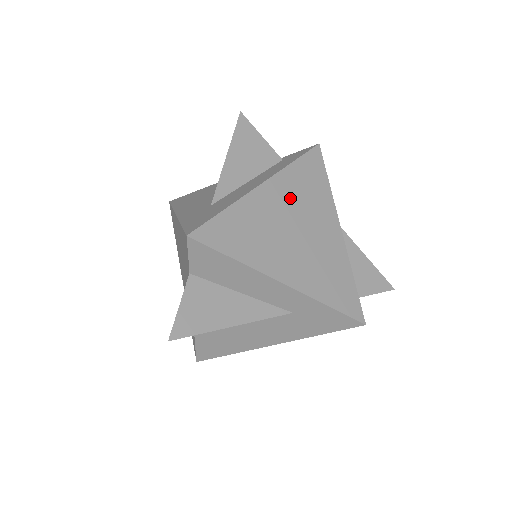
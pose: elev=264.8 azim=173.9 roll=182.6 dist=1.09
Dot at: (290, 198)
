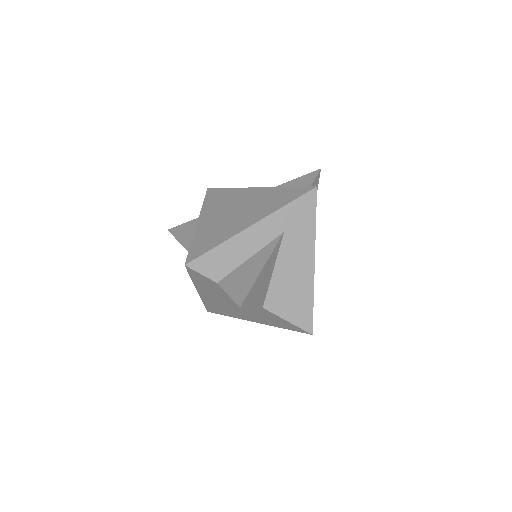
Dot at: (217, 210)
